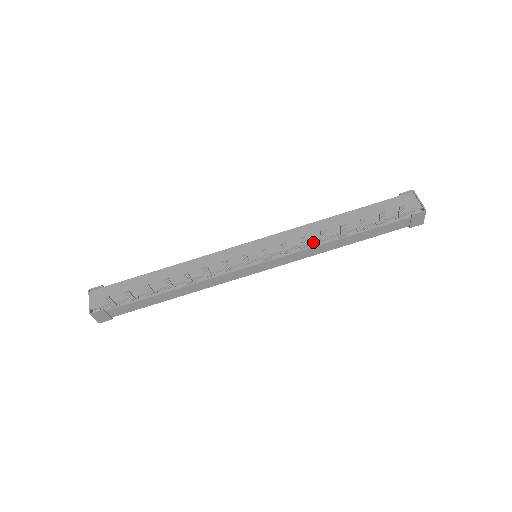
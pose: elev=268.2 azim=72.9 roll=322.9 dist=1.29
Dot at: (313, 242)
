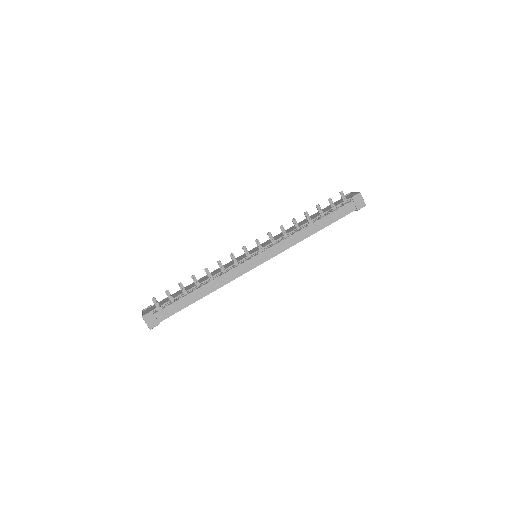
Dot at: occluded
